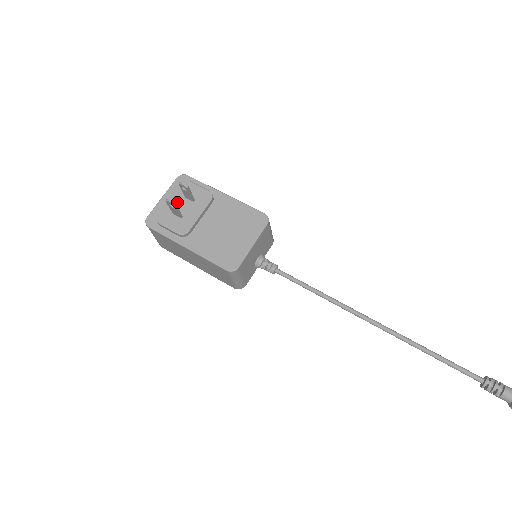
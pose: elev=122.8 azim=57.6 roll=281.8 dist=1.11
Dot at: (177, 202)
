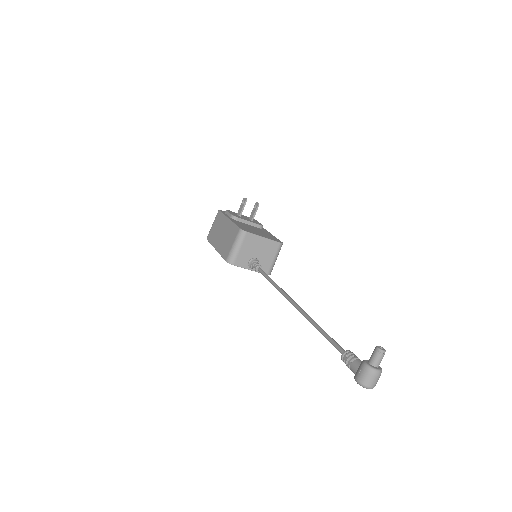
Dot at: (243, 216)
